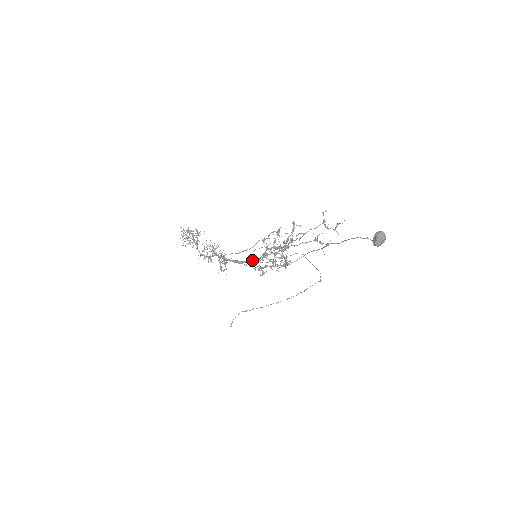
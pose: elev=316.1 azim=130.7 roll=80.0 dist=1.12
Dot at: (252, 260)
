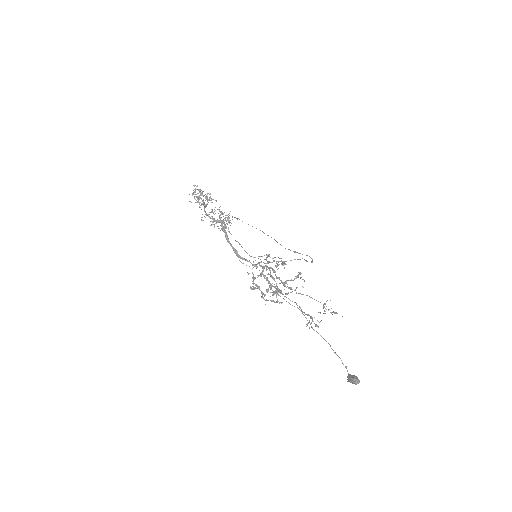
Dot at: (250, 262)
